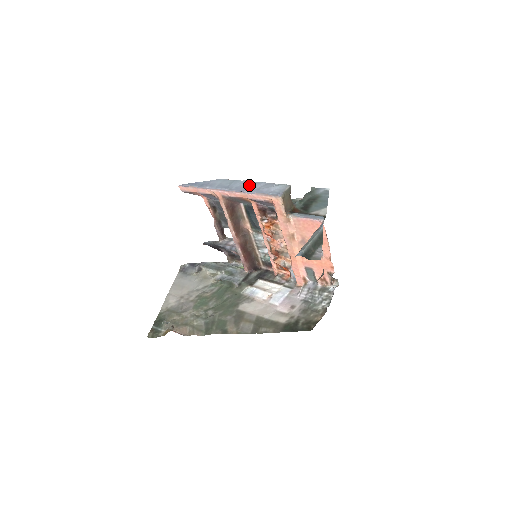
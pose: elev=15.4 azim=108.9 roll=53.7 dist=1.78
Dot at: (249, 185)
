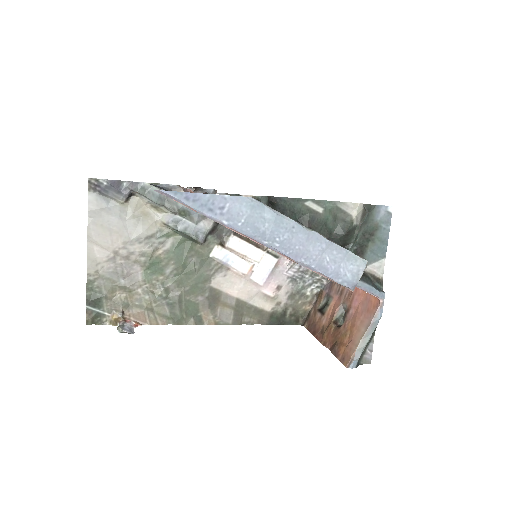
Dot at: (304, 243)
